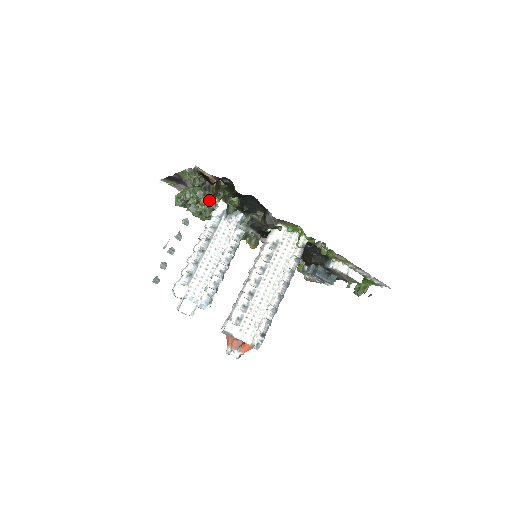
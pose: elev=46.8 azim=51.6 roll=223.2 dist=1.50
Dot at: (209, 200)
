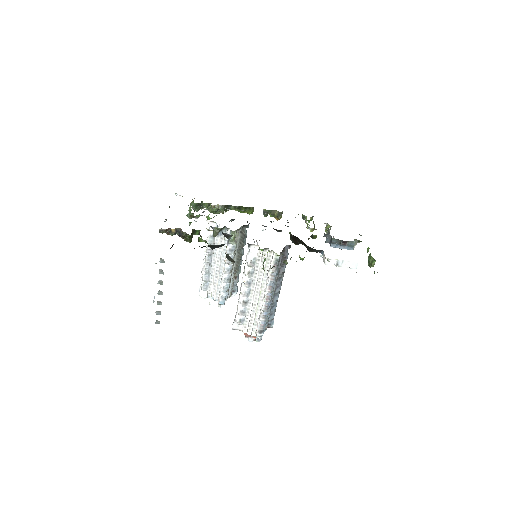
Dot at: occluded
